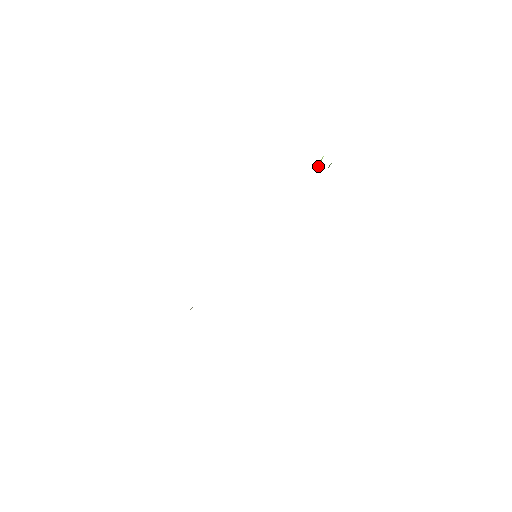
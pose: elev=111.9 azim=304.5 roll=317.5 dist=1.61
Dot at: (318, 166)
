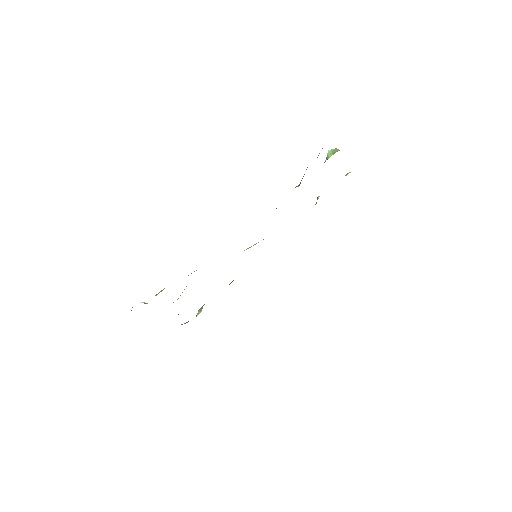
Dot at: occluded
